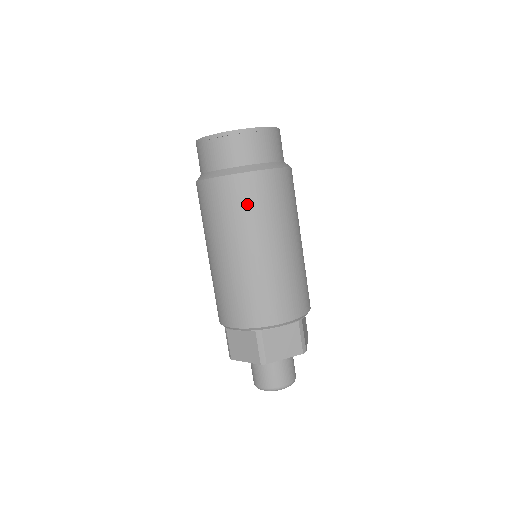
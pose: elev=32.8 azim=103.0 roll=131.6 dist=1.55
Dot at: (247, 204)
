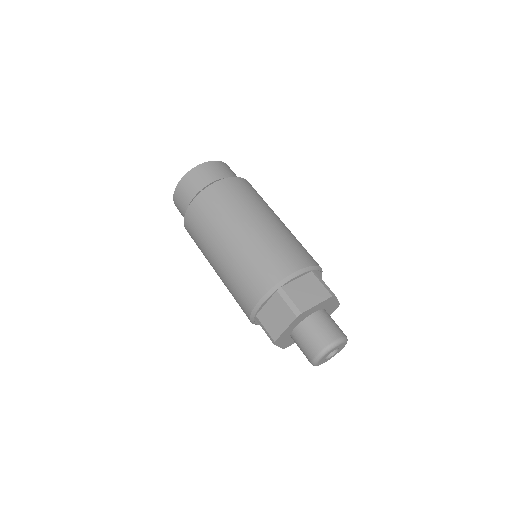
Dot at: (222, 202)
